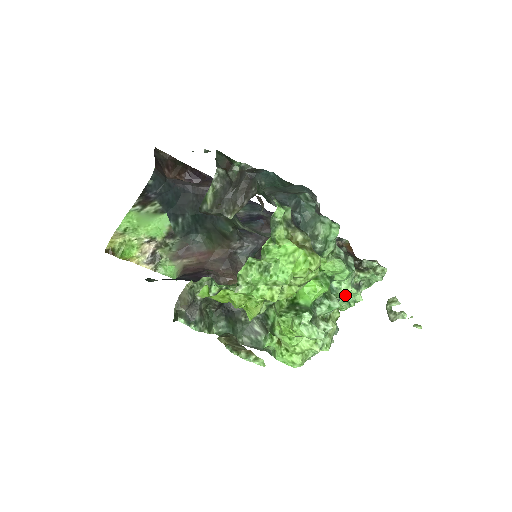
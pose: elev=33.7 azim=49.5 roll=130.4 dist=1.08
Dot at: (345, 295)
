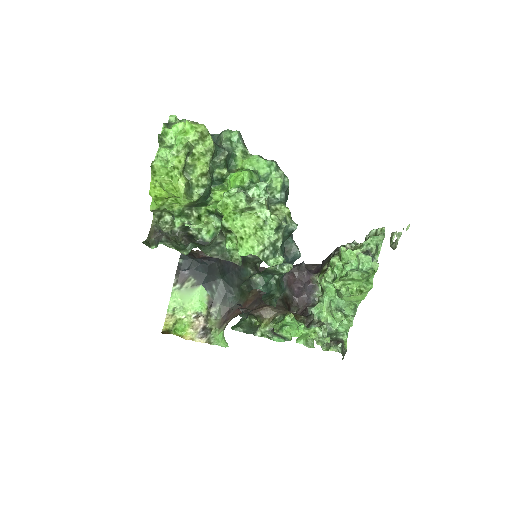
Dot at: (278, 185)
